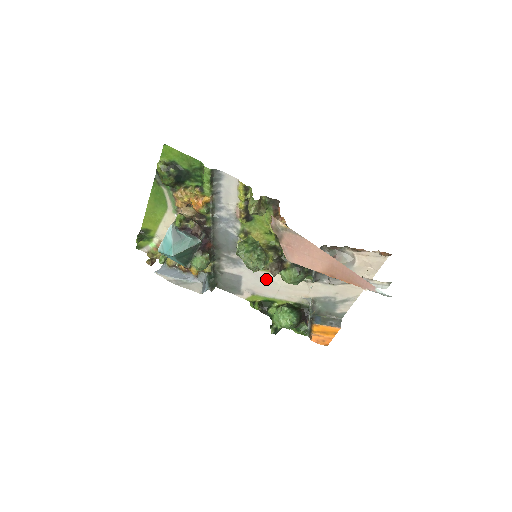
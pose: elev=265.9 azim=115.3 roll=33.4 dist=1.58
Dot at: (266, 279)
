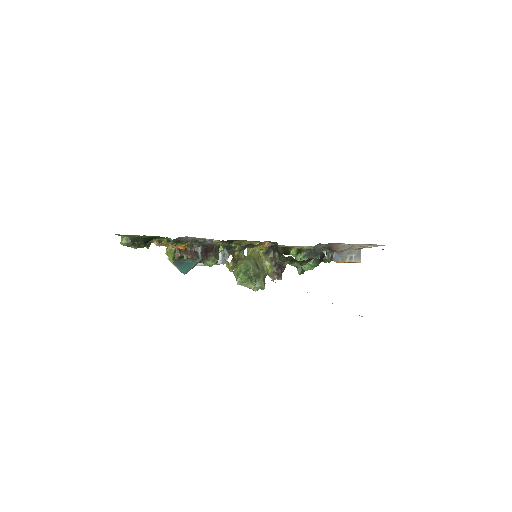
Dot at: occluded
